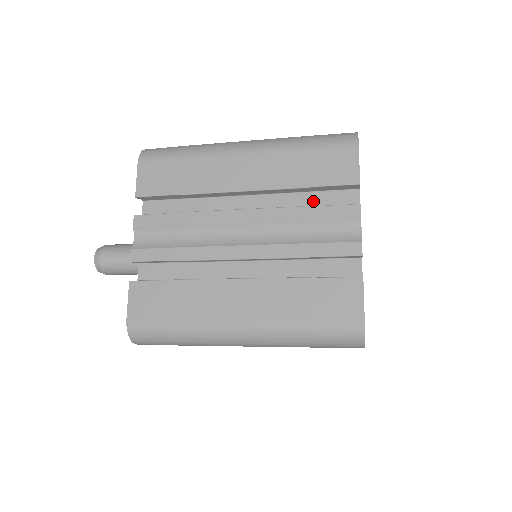
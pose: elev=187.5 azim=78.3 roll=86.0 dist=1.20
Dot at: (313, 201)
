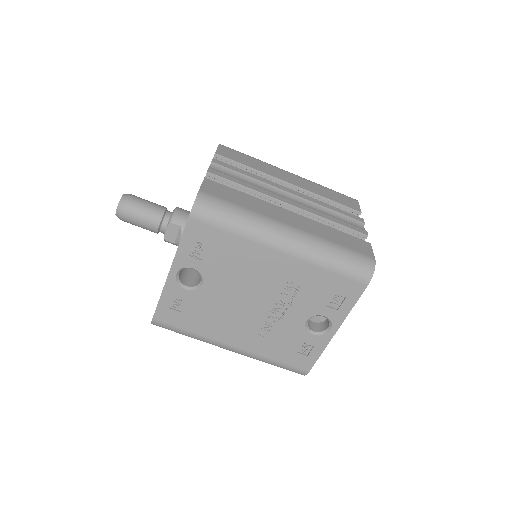
Dot at: occluded
